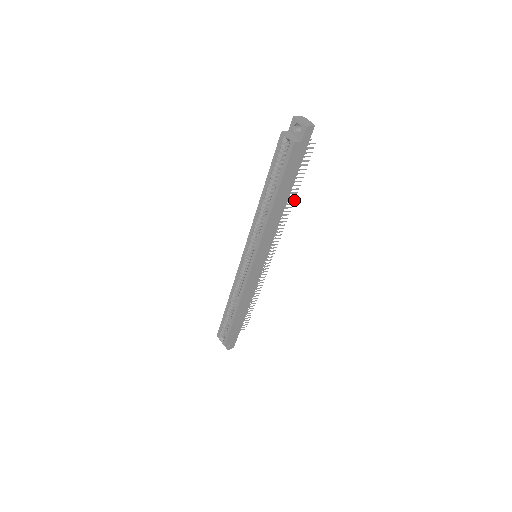
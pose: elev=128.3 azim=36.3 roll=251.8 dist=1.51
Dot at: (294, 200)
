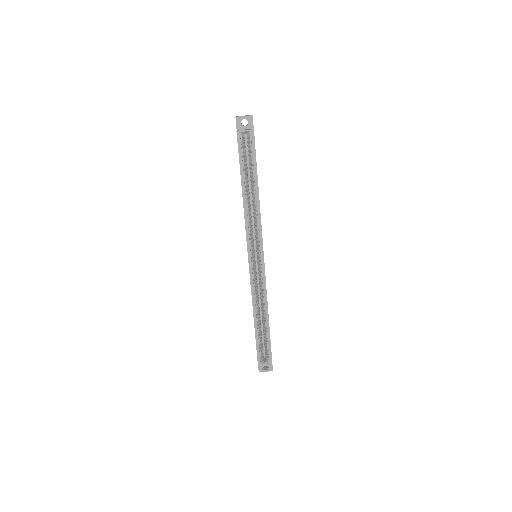
Dot at: occluded
